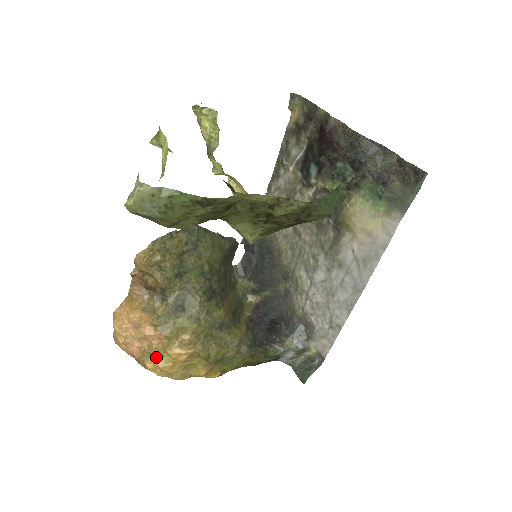
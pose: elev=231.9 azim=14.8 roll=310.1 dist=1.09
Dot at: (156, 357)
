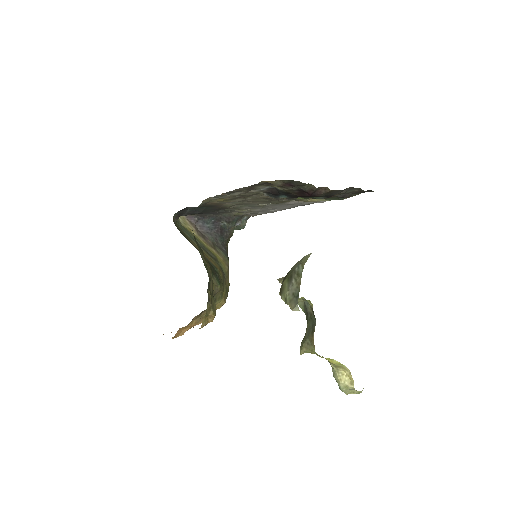
Dot at: occluded
